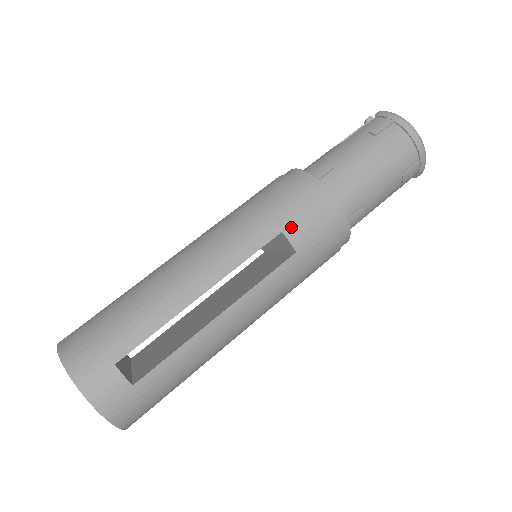
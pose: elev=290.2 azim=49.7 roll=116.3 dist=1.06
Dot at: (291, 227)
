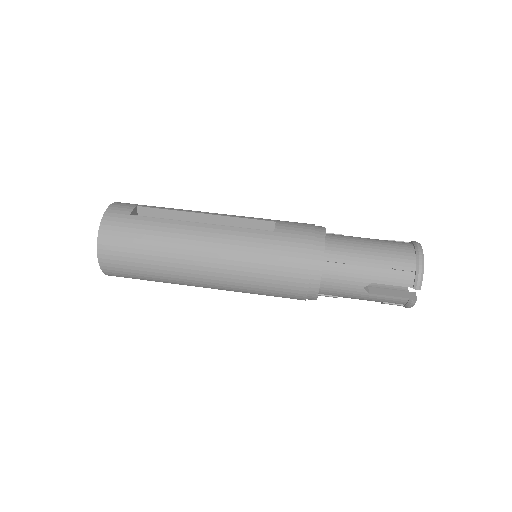
Dot at: (284, 223)
